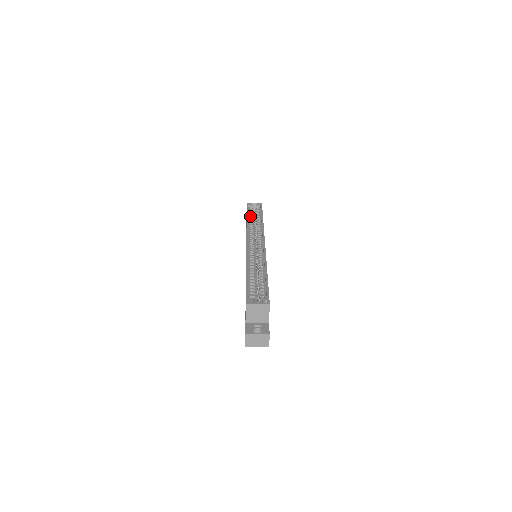
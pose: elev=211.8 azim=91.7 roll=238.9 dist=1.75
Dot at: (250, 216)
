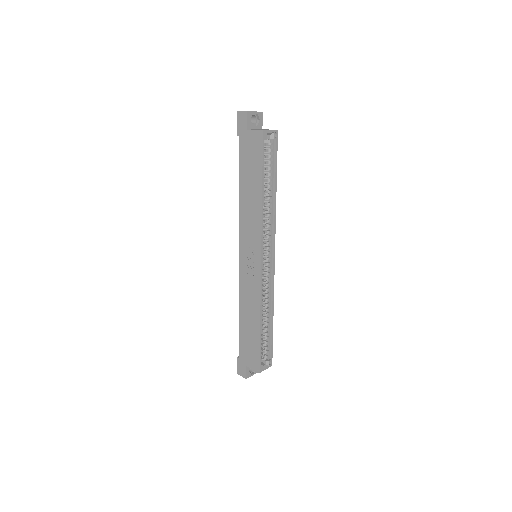
Dot at: (263, 176)
